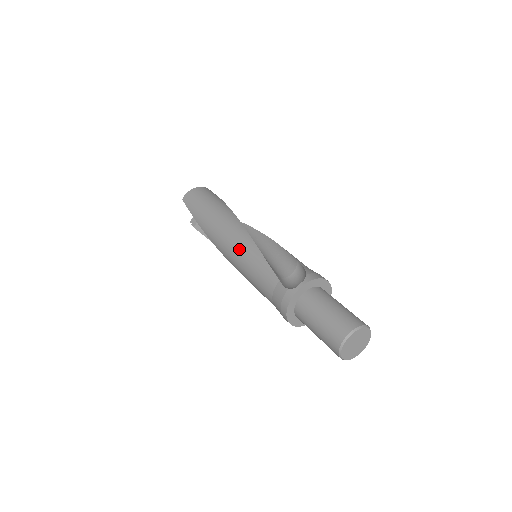
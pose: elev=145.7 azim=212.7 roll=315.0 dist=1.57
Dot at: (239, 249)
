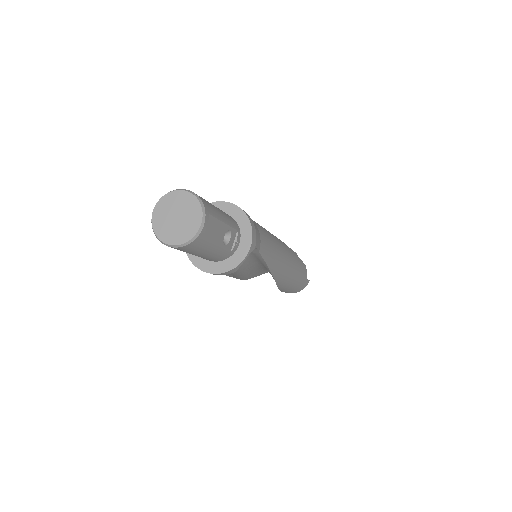
Dot at: occluded
